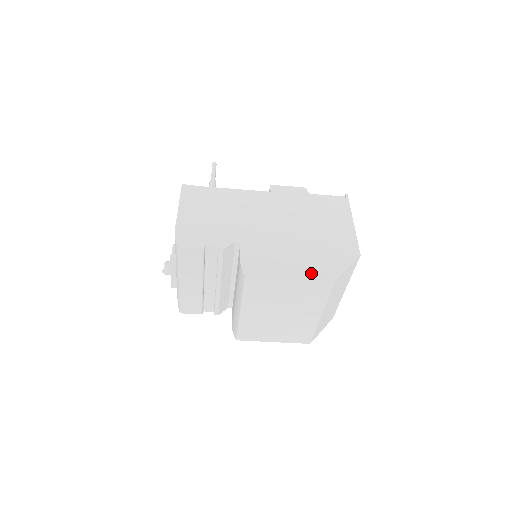
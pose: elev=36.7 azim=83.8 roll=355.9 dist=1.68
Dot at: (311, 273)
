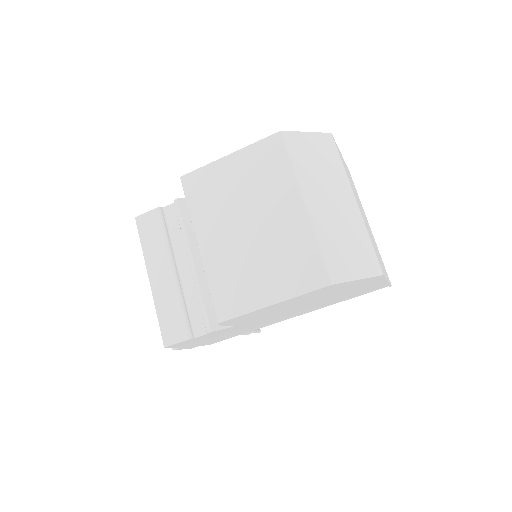
Dot at: occluded
